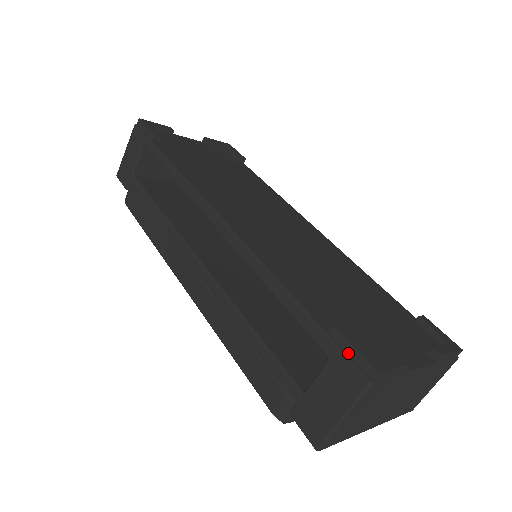
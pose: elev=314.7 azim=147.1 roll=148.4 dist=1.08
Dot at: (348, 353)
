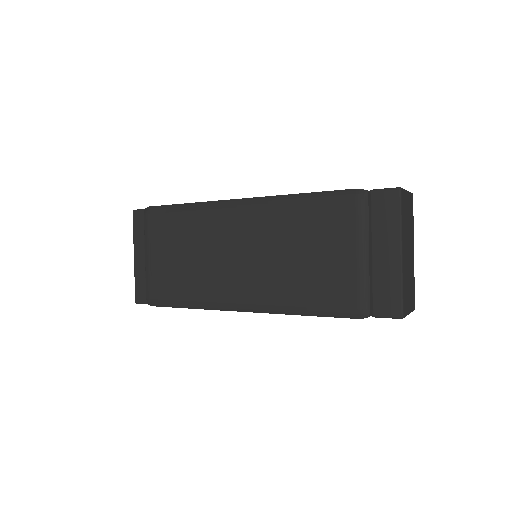
Dot at: occluded
